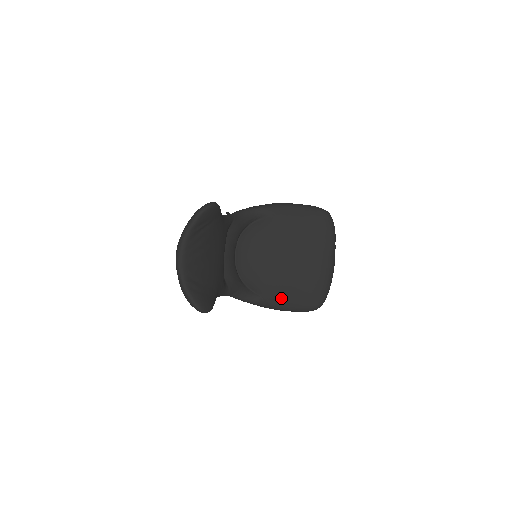
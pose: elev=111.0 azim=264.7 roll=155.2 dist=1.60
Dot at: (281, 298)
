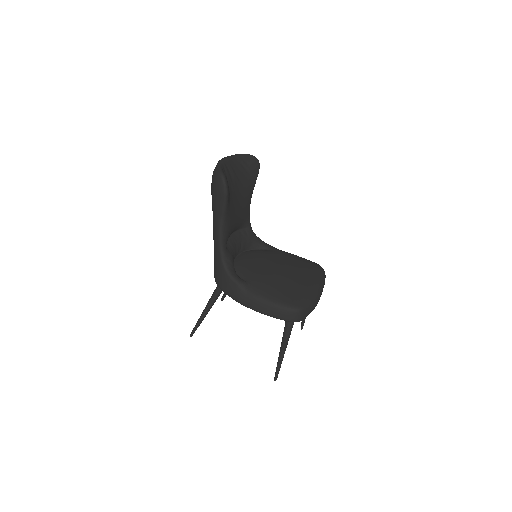
Dot at: (265, 289)
